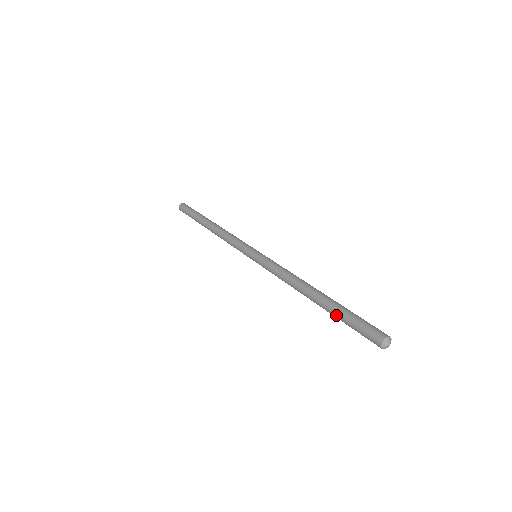
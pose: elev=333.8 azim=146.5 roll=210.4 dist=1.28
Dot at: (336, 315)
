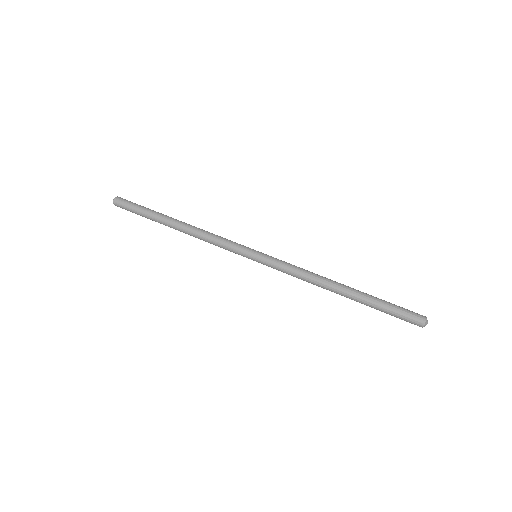
Dot at: occluded
